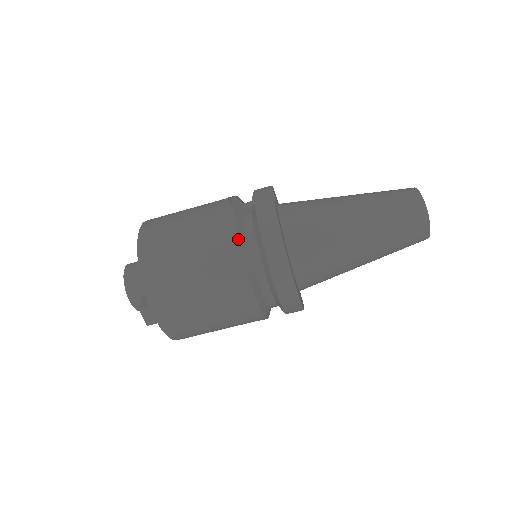
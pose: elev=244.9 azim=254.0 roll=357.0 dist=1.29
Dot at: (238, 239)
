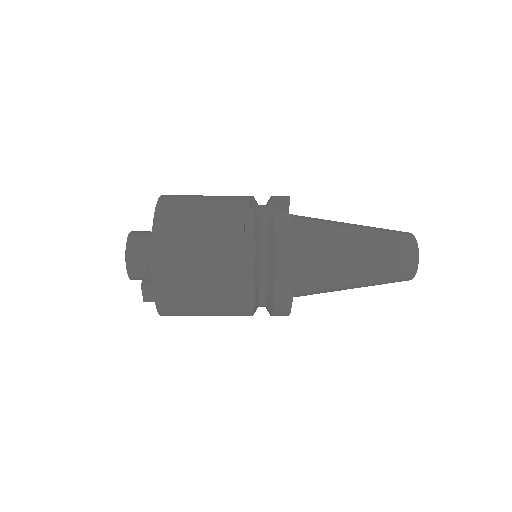
Dot at: (254, 246)
